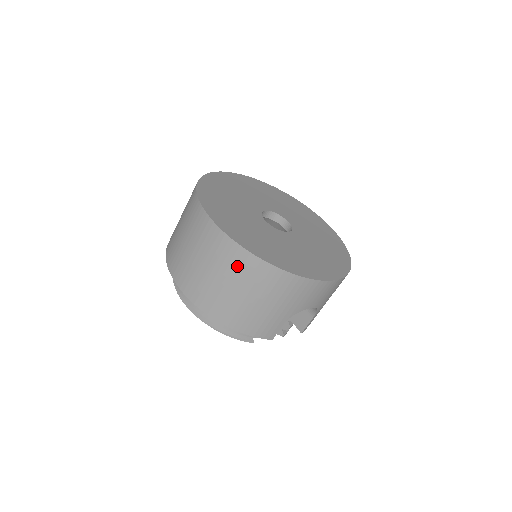
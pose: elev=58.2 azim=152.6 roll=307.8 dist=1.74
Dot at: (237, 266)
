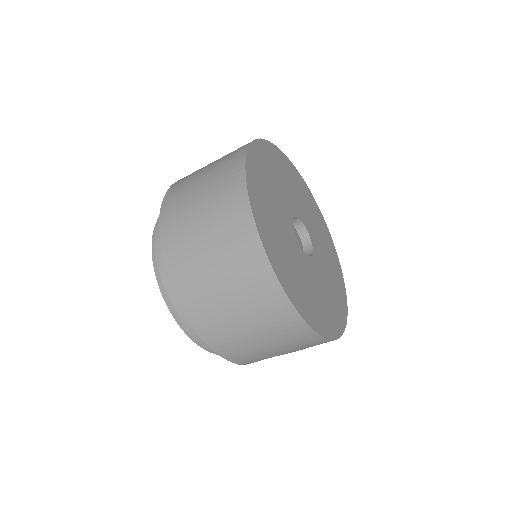
Dot at: (265, 306)
